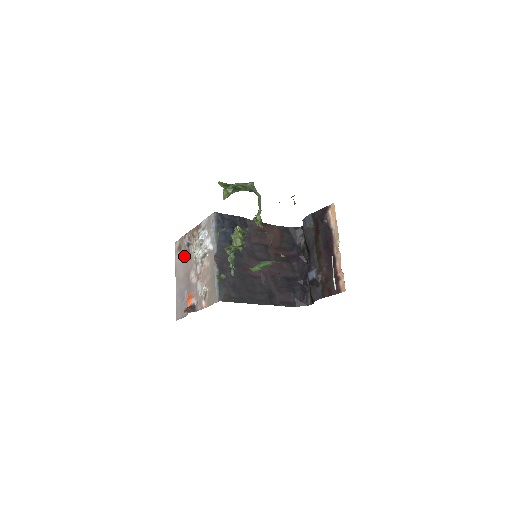
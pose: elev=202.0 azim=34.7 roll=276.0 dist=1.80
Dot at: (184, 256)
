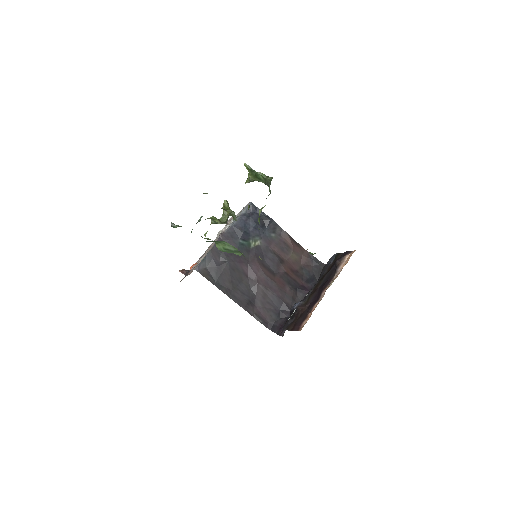
Dot at: occluded
